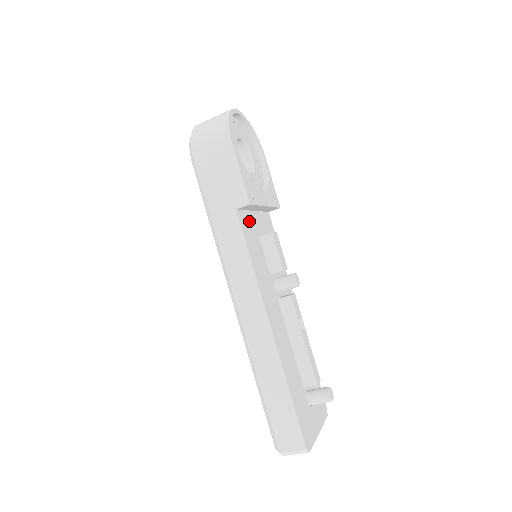
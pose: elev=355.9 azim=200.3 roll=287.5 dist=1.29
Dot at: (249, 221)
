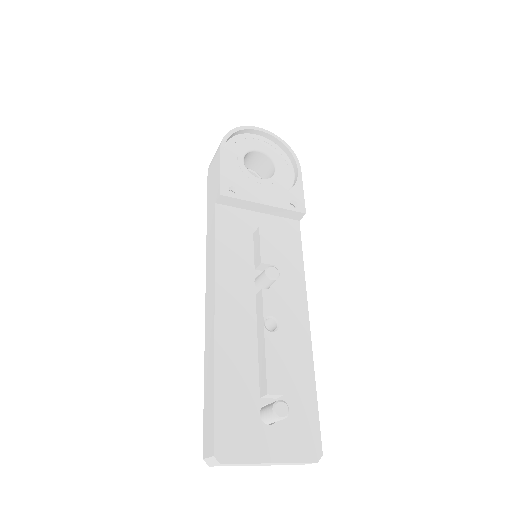
Dot at: (239, 217)
